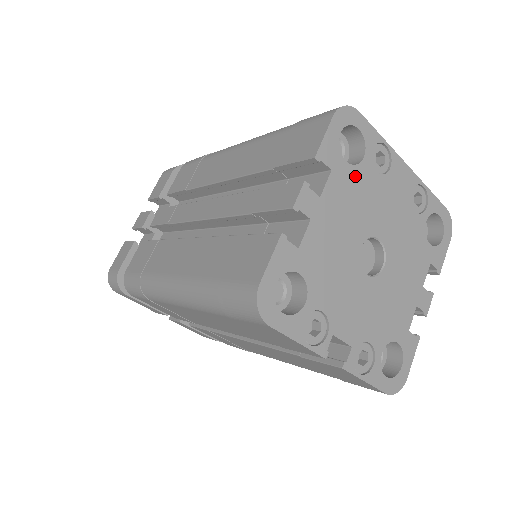
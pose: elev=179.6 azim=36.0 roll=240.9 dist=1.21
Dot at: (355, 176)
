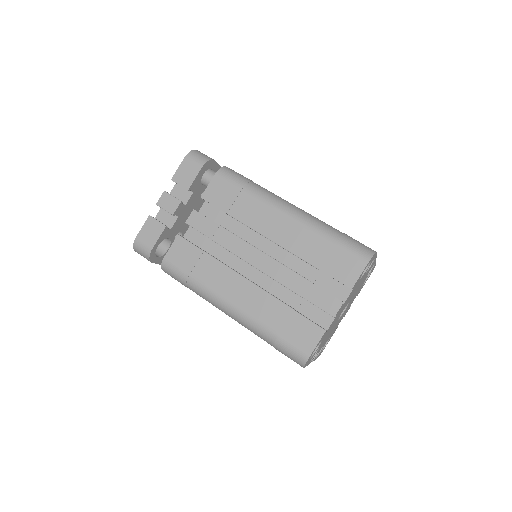
Dot at: (358, 283)
